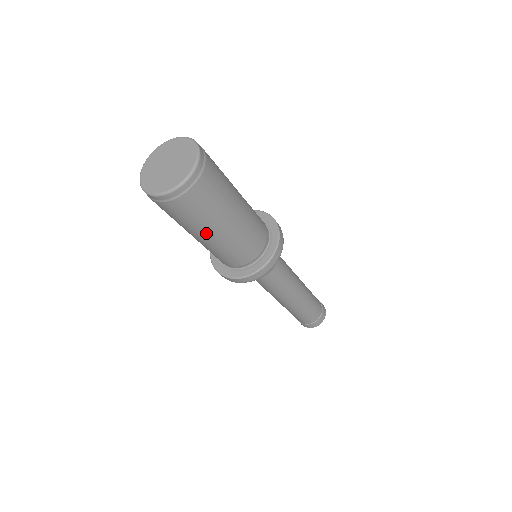
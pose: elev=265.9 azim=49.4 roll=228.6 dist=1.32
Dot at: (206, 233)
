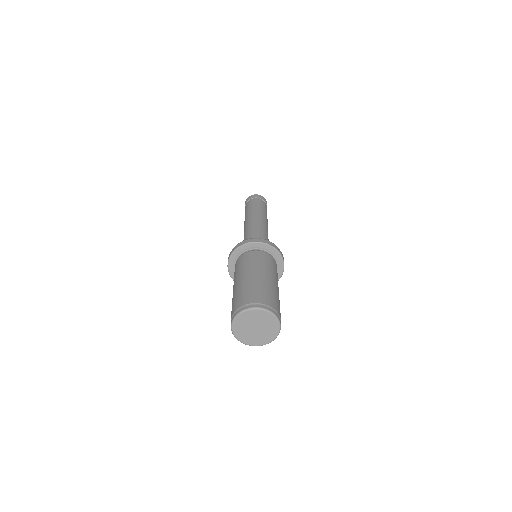
Dot at: occluded
